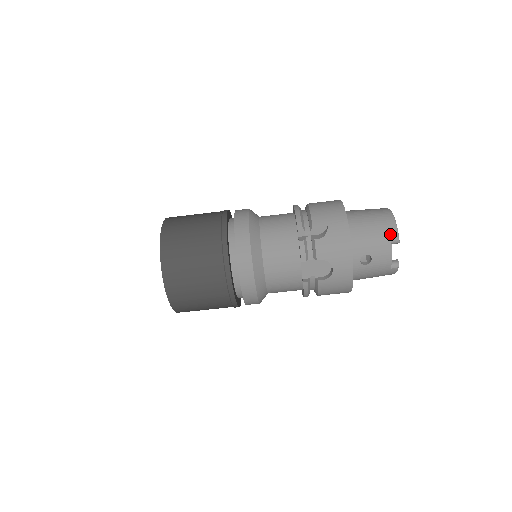
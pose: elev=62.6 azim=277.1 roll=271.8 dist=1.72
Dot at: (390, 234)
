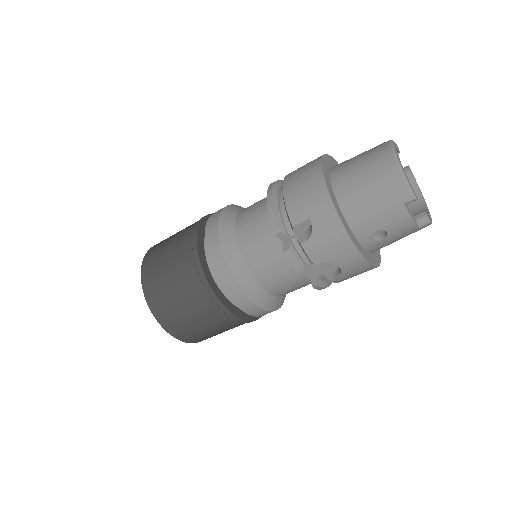
Dot at: (399, 195)
